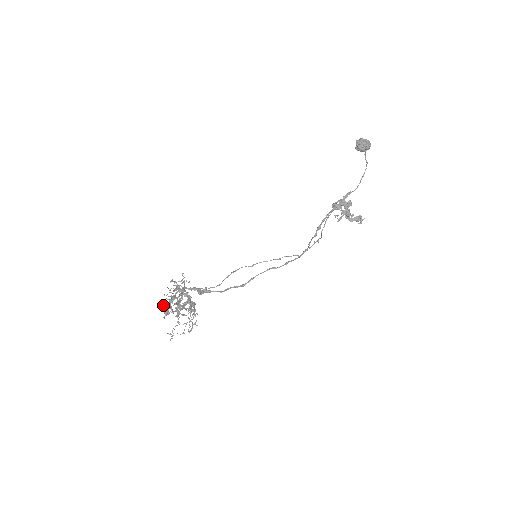
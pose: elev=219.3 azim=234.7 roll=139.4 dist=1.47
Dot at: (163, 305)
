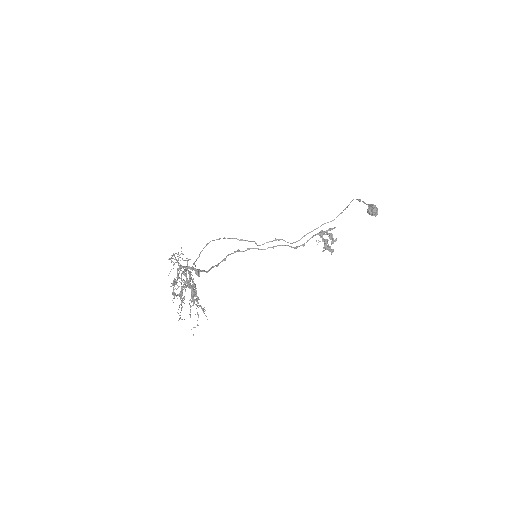
Dot at: occluded
